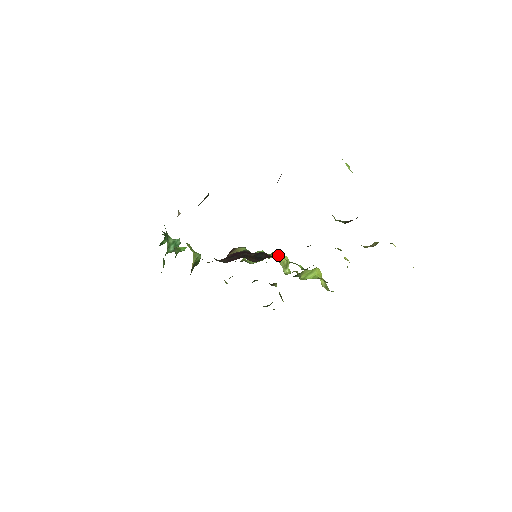
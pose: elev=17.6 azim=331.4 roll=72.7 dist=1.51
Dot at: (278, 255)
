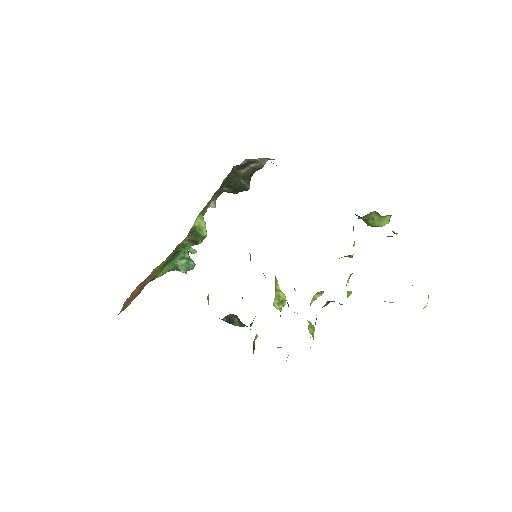
Dot at: occluded
